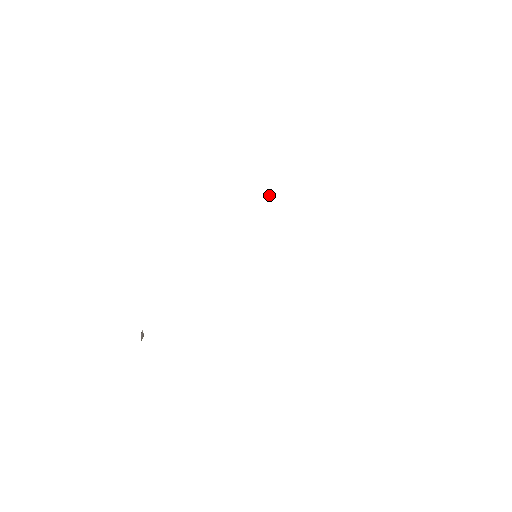
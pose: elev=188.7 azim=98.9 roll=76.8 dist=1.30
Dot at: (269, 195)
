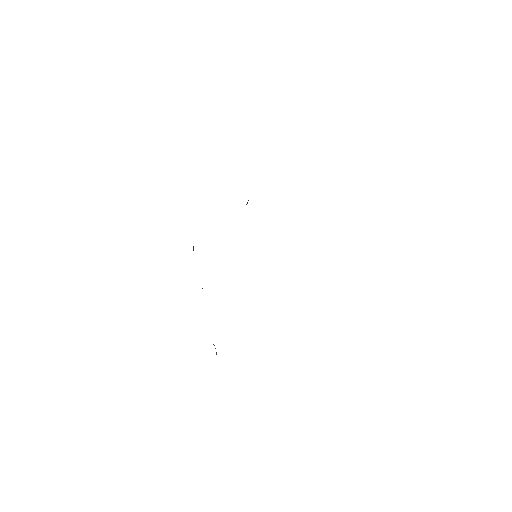
Dot at: occluded
